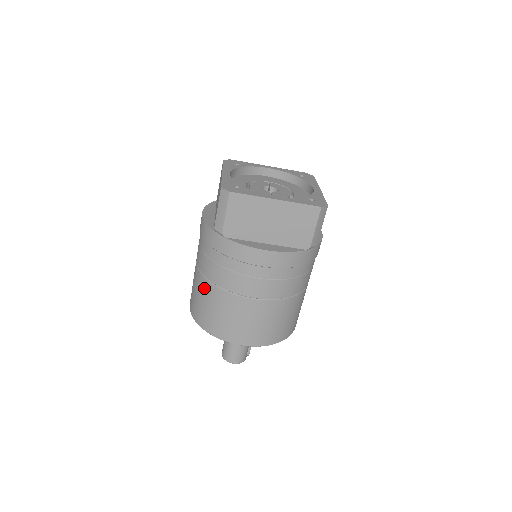
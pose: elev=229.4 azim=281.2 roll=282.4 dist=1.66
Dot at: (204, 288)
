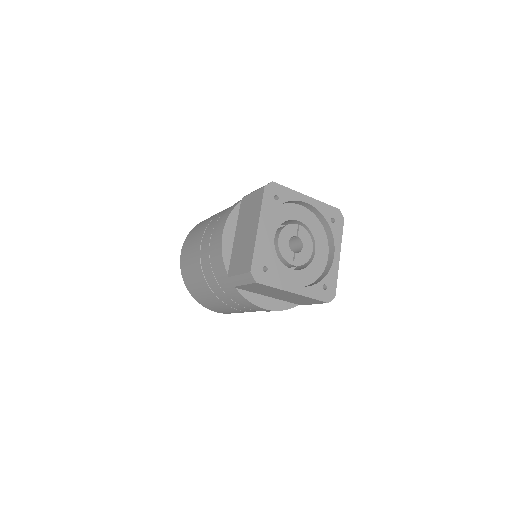
Dot at: (200, 279)
